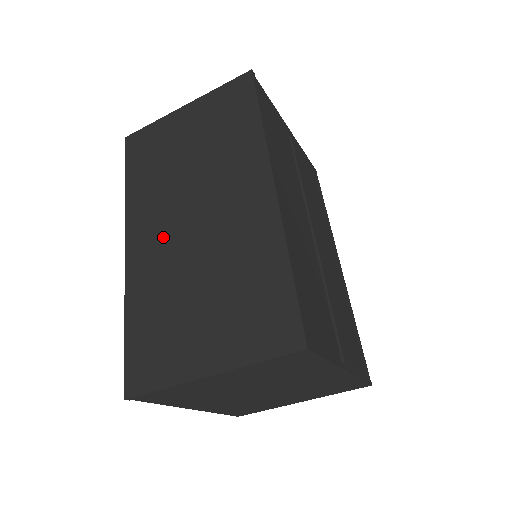
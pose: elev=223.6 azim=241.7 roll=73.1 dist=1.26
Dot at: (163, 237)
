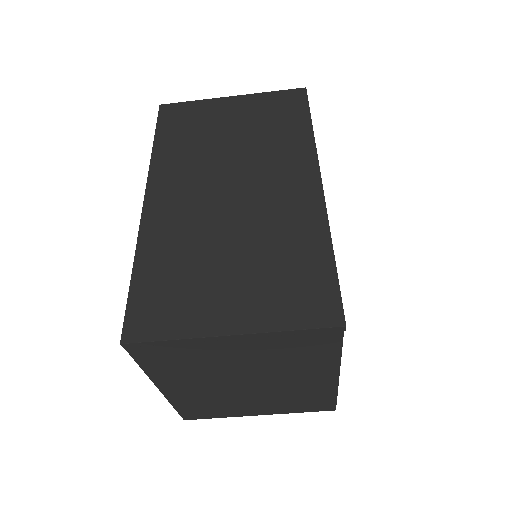
Dot at: (193, 199)
